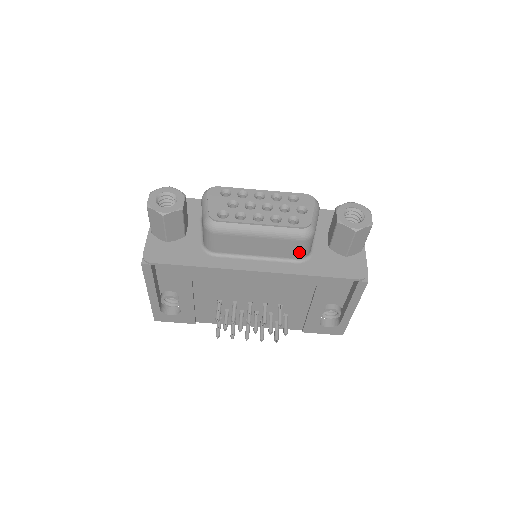
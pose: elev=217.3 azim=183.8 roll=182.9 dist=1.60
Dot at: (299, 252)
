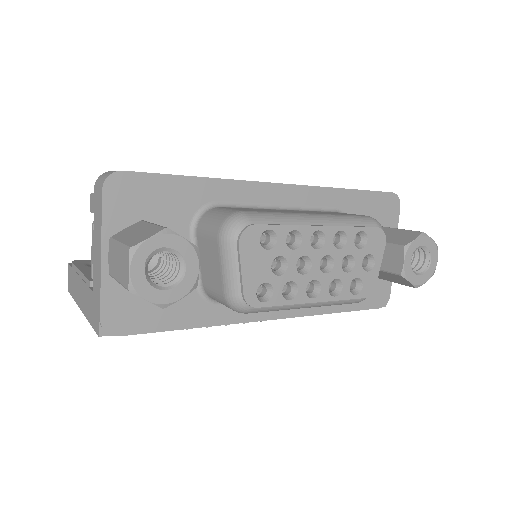
Dot at: occluded
